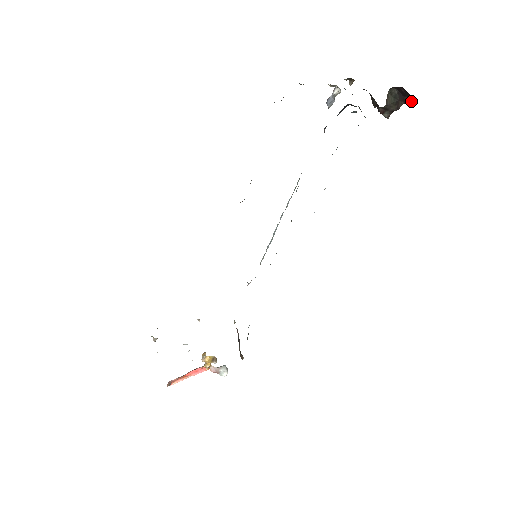
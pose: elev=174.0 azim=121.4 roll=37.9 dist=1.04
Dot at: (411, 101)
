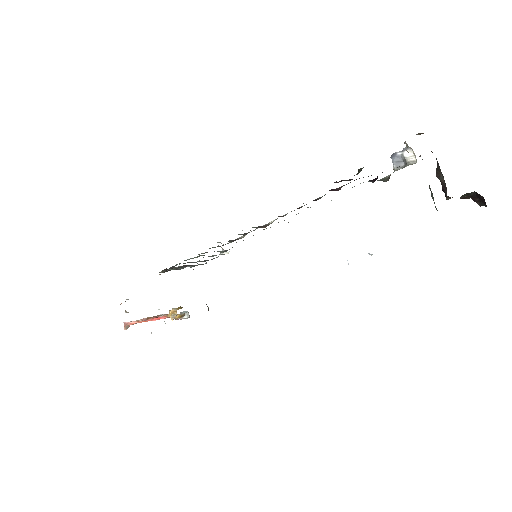
Dot at: (481, 205)
